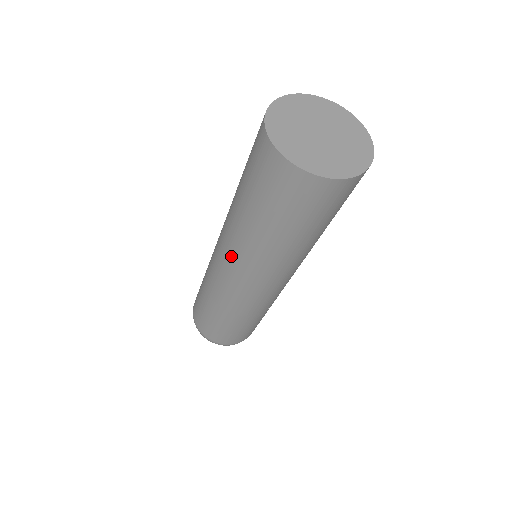
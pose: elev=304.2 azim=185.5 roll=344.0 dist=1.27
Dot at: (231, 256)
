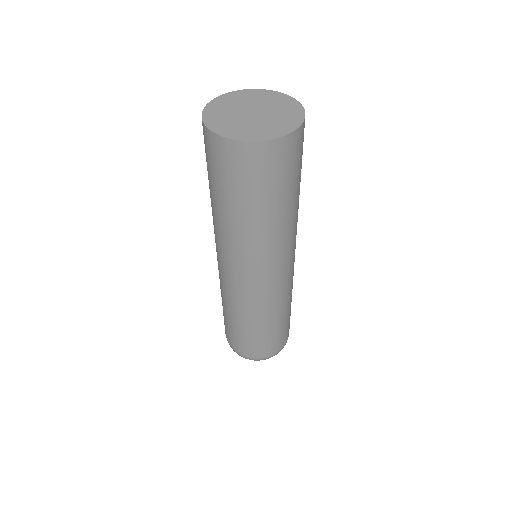
Dot at: (224, 254)
